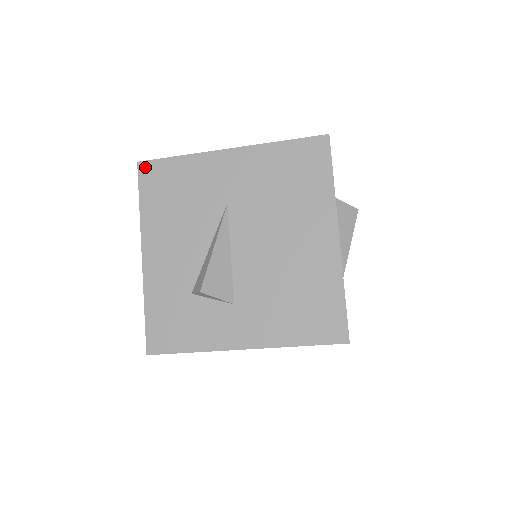
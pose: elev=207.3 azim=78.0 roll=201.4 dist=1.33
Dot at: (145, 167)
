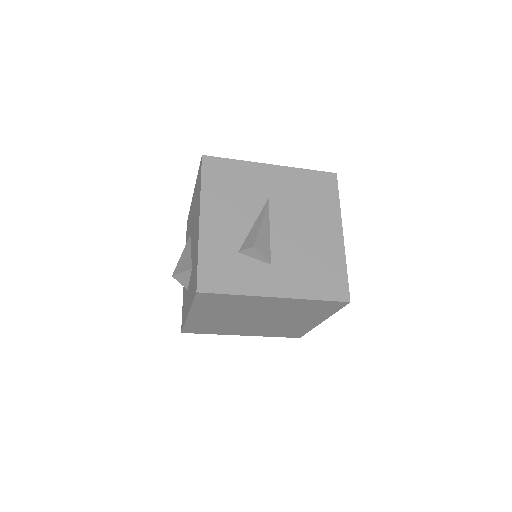
Dot at: (208, 160)
